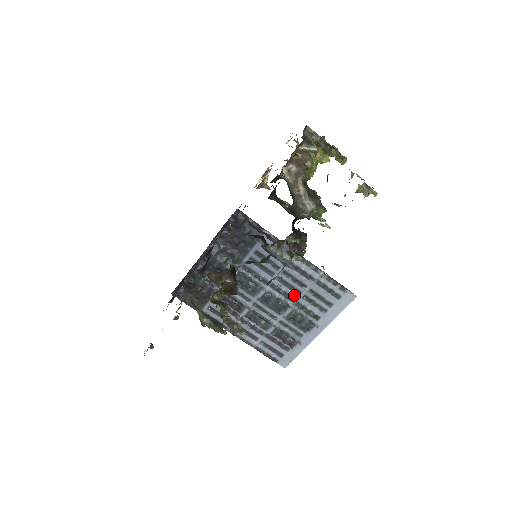
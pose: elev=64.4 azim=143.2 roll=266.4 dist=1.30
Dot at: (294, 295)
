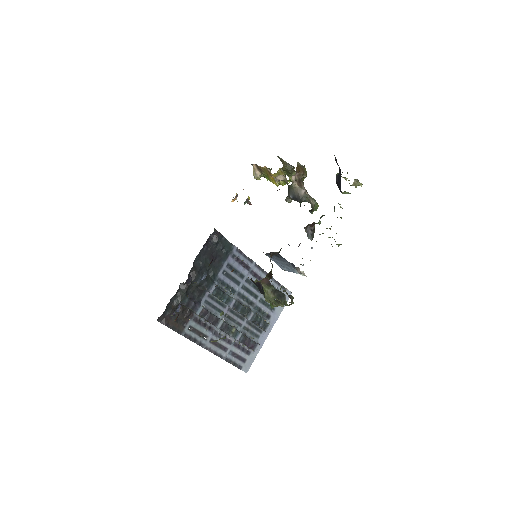
Dot at: (254, 300)
